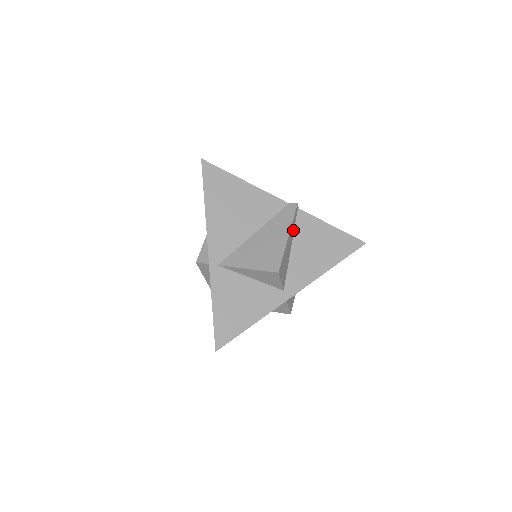
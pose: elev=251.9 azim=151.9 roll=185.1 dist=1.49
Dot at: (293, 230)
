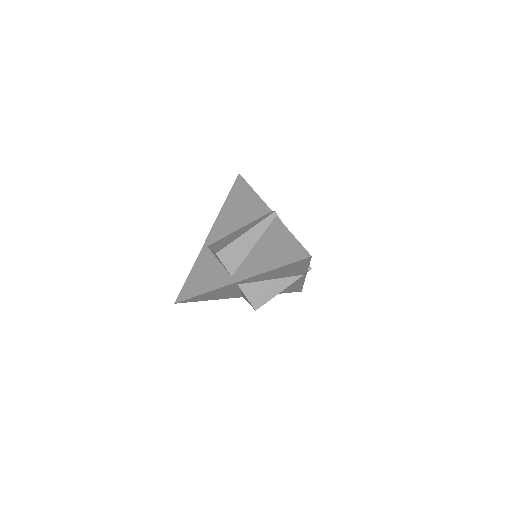
Dot at: (262, 232)
